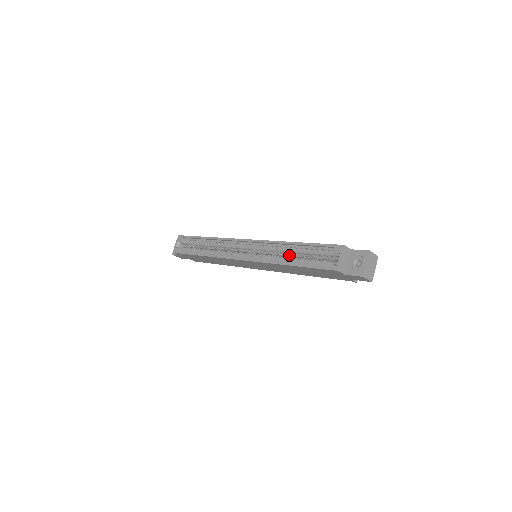
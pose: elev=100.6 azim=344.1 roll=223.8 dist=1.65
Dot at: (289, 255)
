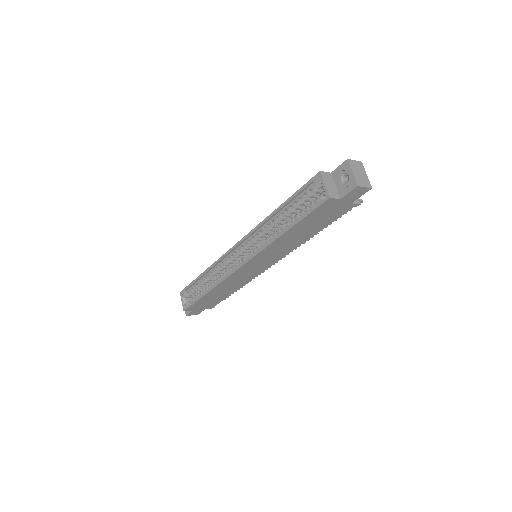
Dot at: (281, 226)
